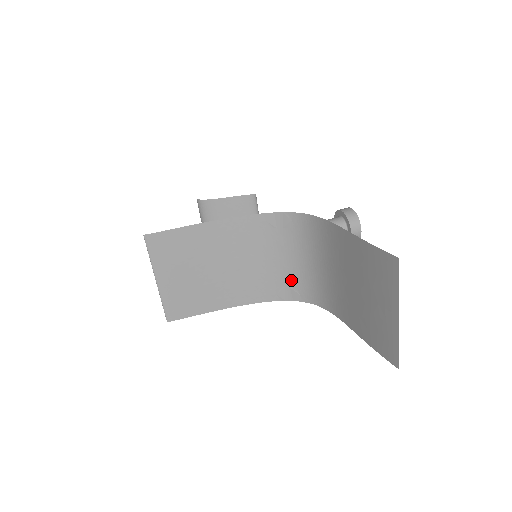
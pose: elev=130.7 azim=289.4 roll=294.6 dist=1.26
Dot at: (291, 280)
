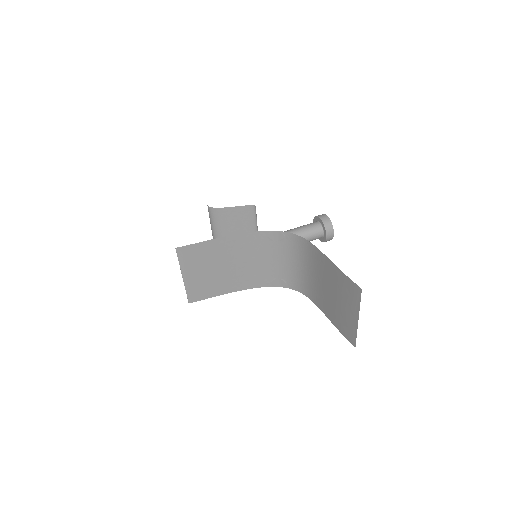
Dot at: (282, 274)
